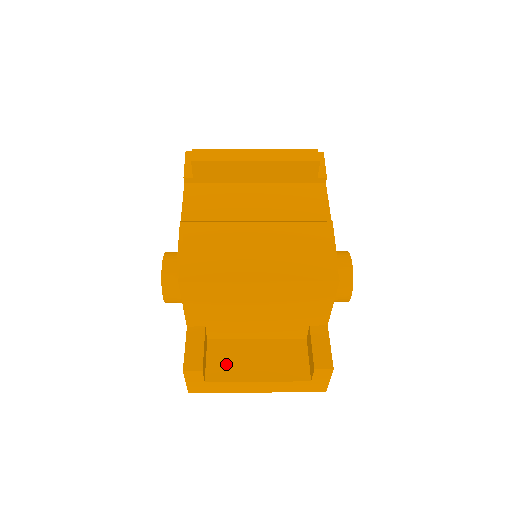
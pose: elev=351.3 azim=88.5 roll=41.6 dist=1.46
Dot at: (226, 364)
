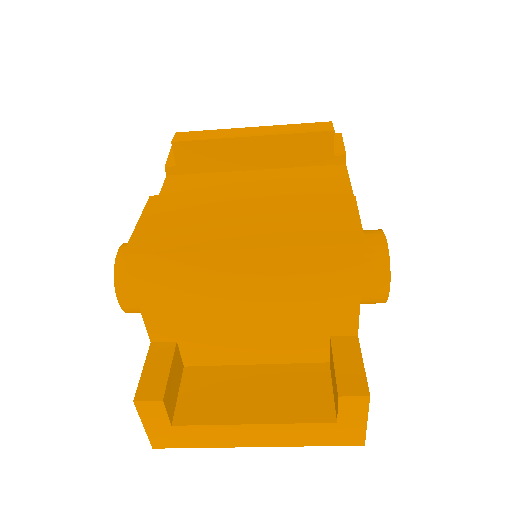
Dot at: (207, 399)
